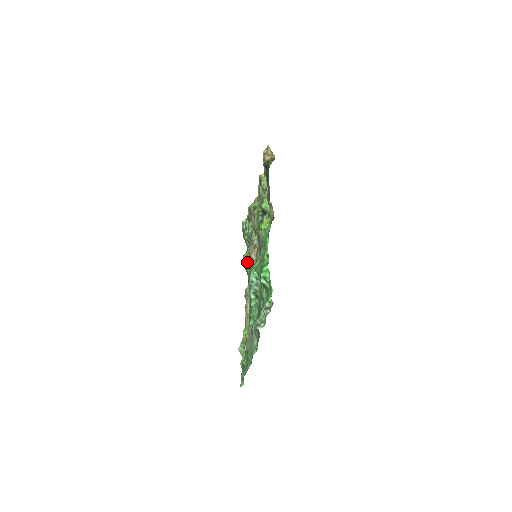
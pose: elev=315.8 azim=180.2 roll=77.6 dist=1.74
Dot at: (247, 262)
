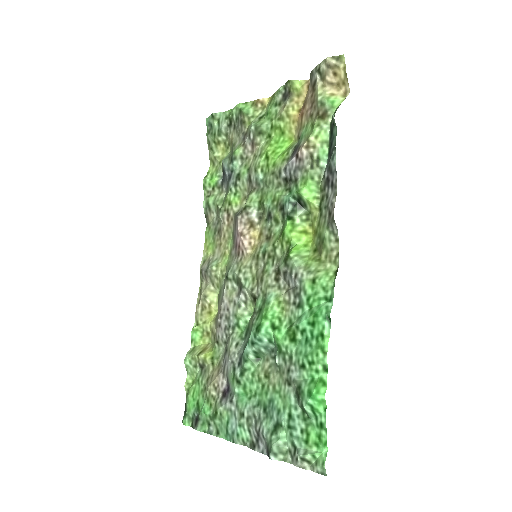
Dot at: (213, 205)
